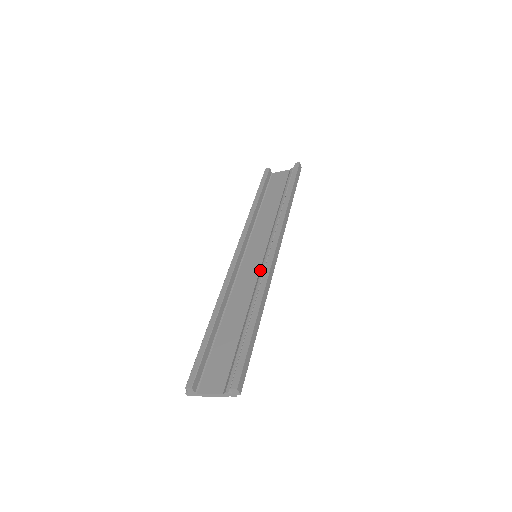
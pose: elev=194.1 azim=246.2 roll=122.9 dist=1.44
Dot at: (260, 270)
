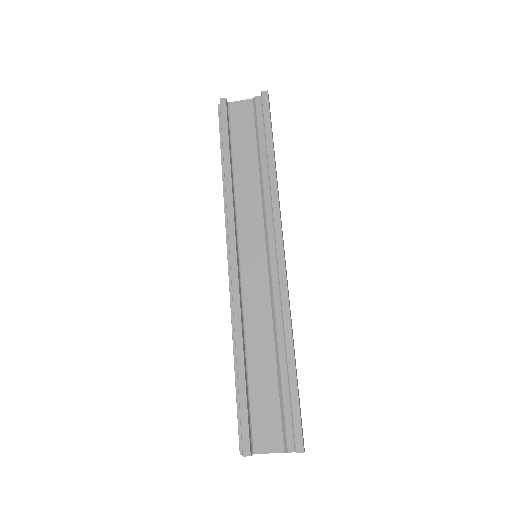
Dot at: (270, 280)
